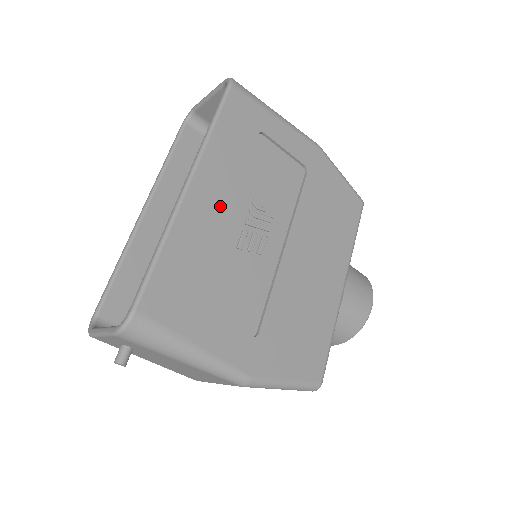
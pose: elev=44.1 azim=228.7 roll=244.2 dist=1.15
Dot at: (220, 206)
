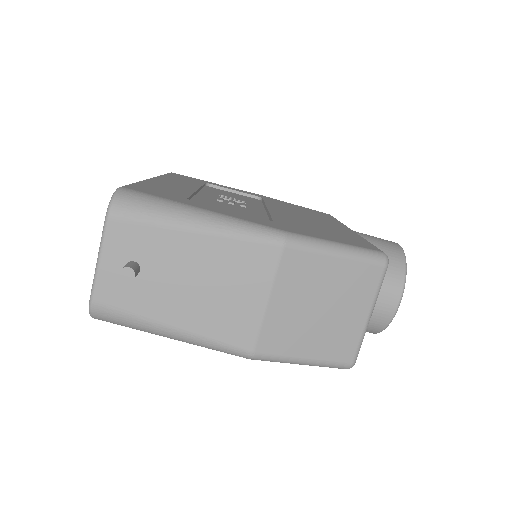
Dot at: (188, 187)
